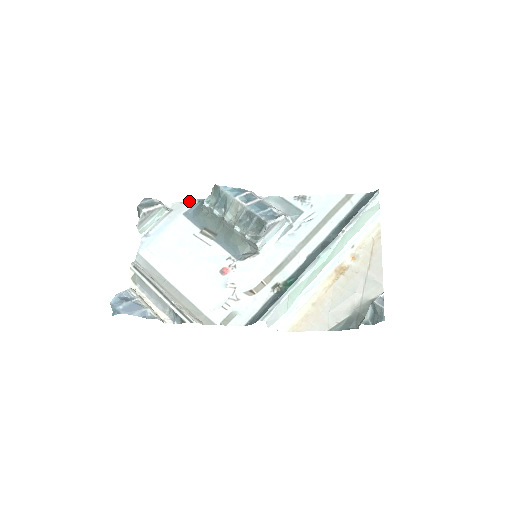
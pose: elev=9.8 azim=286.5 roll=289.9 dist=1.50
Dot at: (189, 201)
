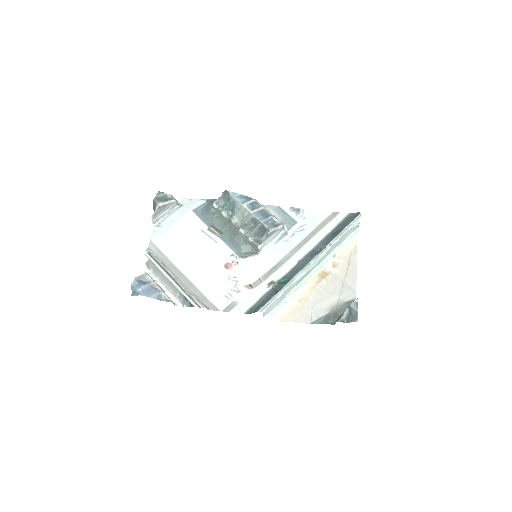
Dot at: (198, 199)
